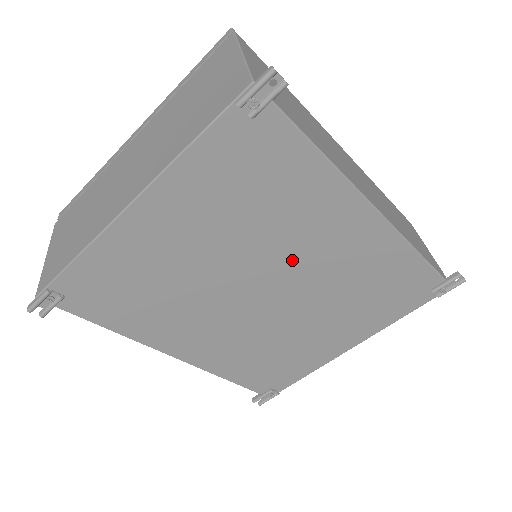
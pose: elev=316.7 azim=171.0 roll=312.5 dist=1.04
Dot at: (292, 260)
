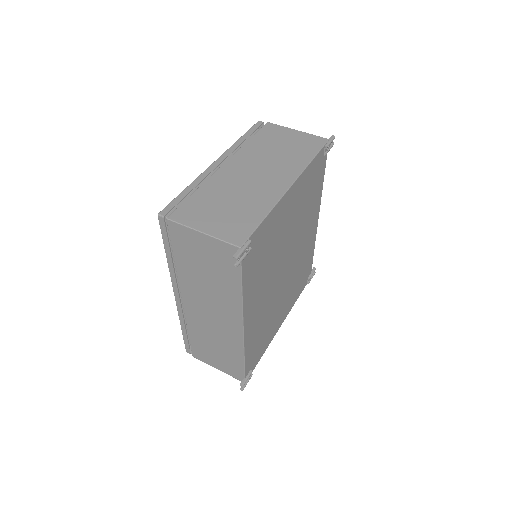
Dot at: (298, 244)
